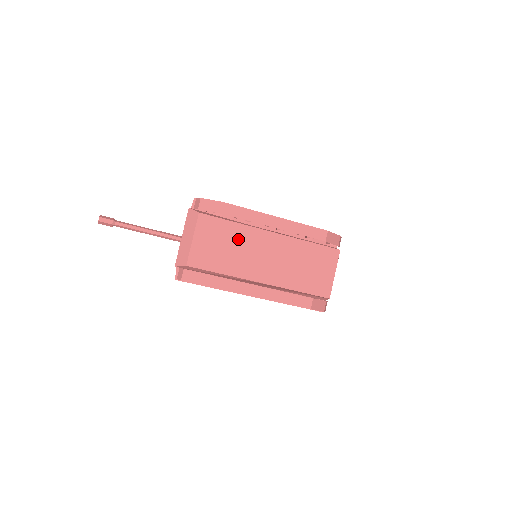
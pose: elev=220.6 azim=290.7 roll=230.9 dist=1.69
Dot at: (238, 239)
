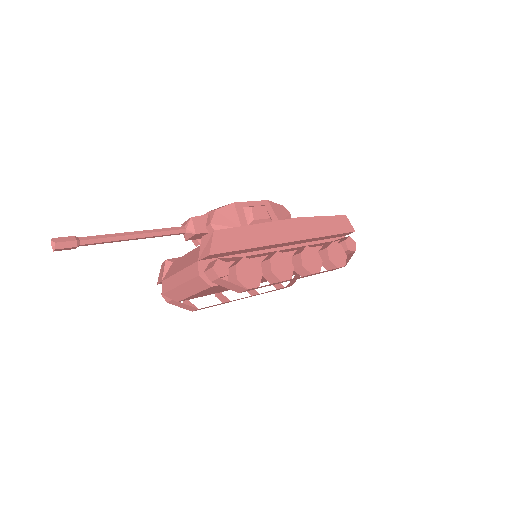
Dot at: occluded
